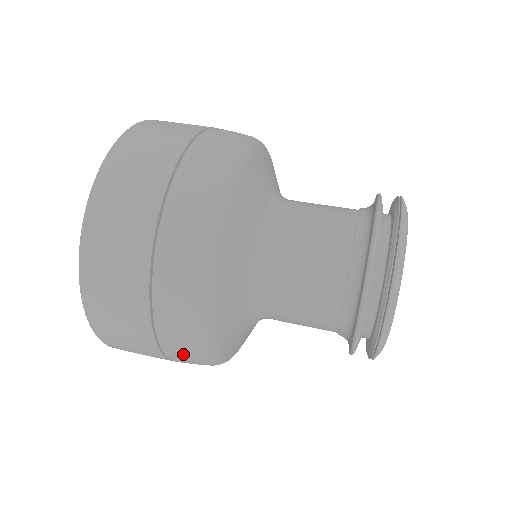
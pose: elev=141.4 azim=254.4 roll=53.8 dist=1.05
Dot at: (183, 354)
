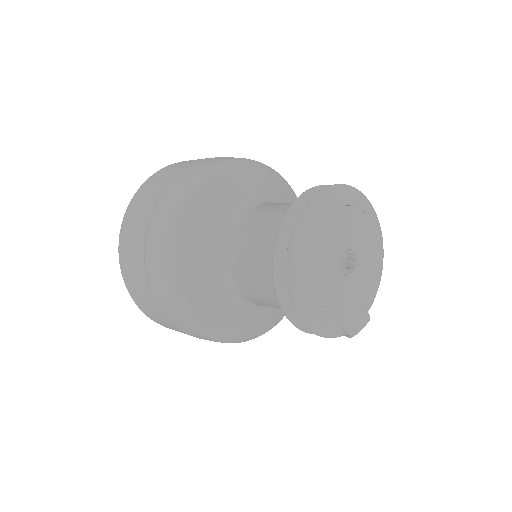
Dot at: (155, 260)
